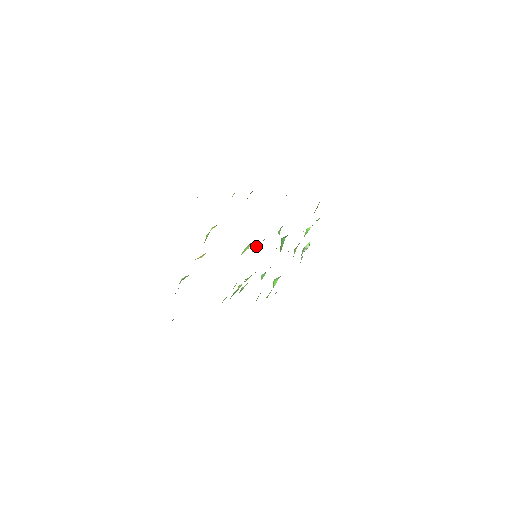
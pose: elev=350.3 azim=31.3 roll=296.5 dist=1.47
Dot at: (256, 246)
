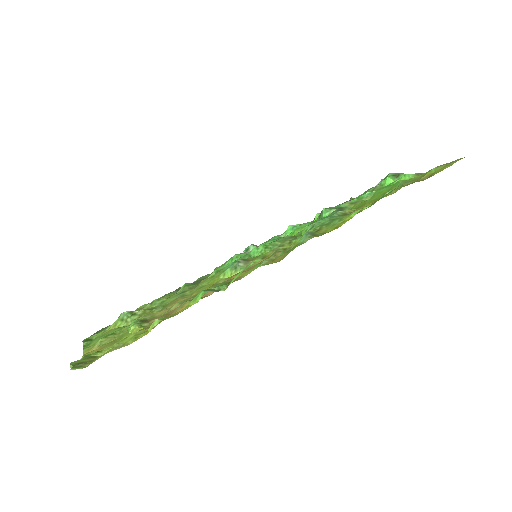
Dot at: (258, 247)
